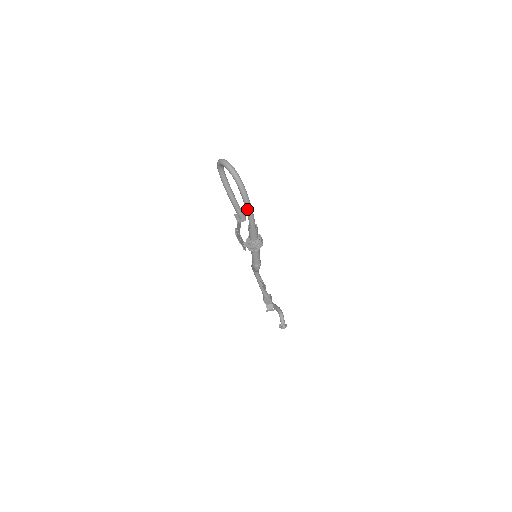
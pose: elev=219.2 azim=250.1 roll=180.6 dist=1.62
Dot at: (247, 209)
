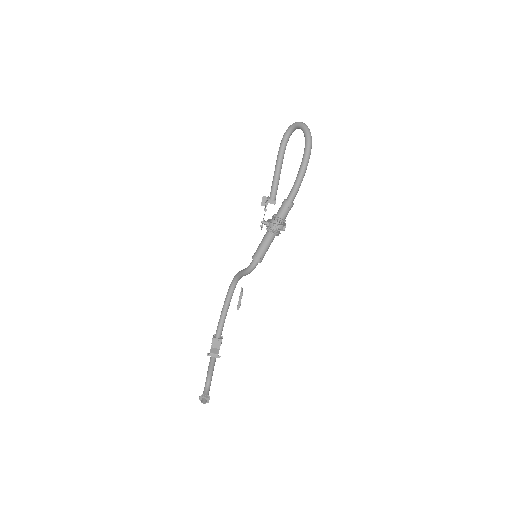
Dot at: (300, 174)
